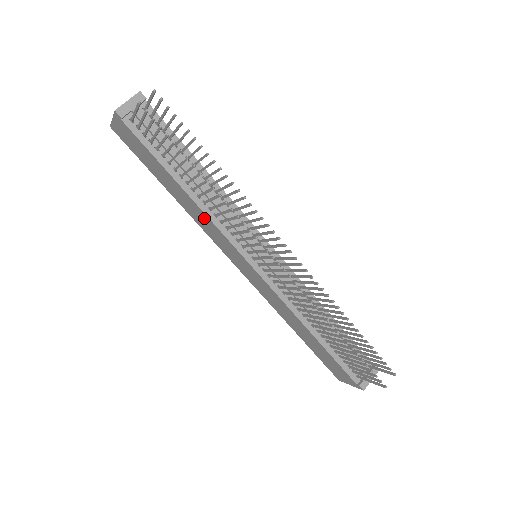
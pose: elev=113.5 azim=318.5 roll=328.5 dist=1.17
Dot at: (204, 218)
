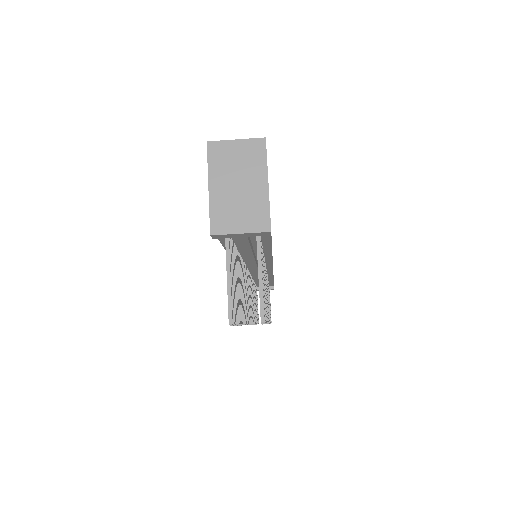
Dot at: occluded
